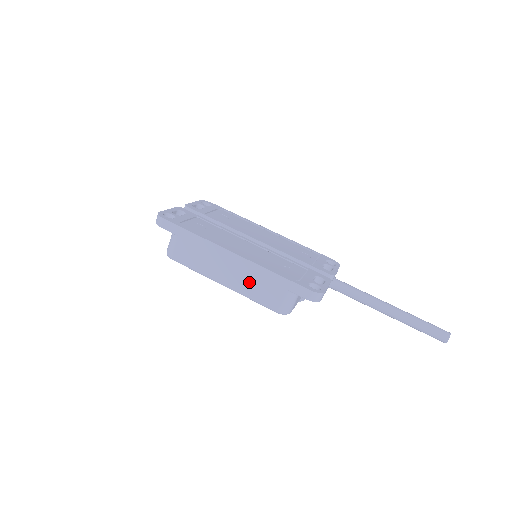
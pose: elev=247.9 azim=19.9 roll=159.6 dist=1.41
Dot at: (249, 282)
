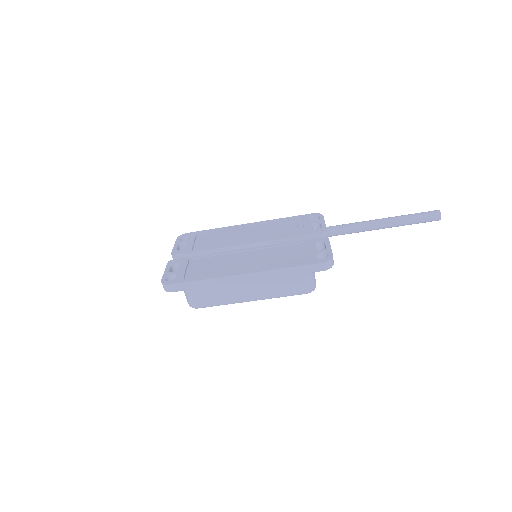
Dot at: (271, 287)
